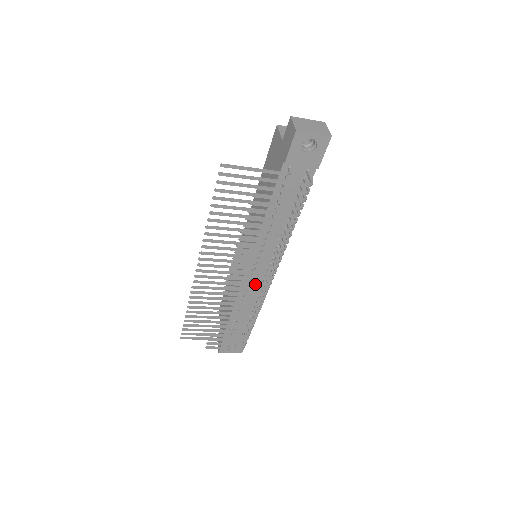
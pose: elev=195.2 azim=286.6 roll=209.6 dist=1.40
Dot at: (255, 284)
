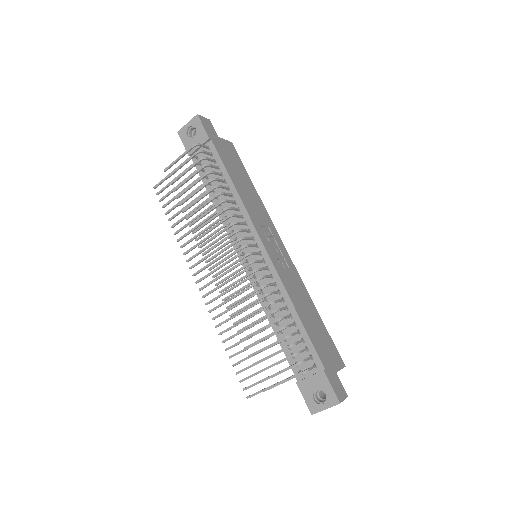
Dot at: (235, 263)
